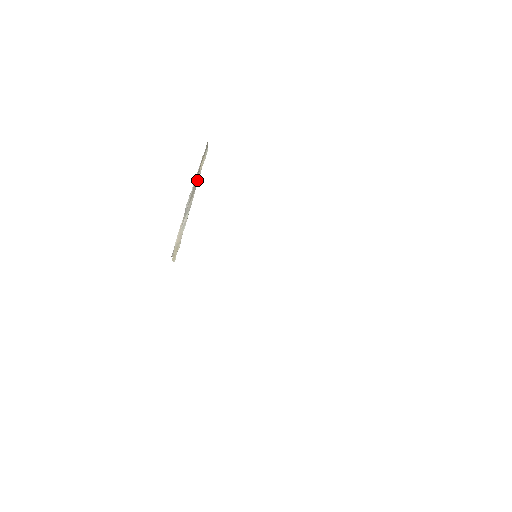
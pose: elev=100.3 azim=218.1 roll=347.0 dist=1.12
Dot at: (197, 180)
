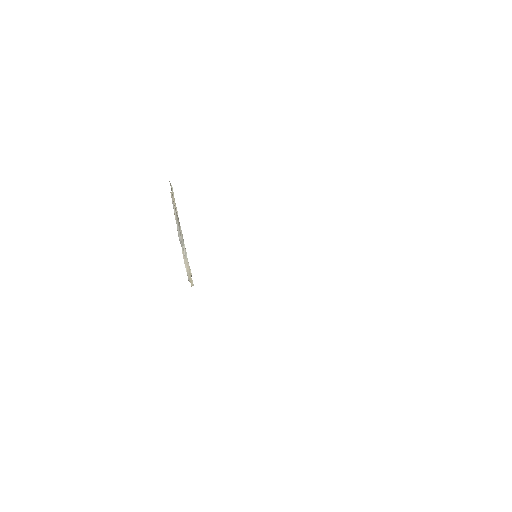
Dot at: (177, 214)
